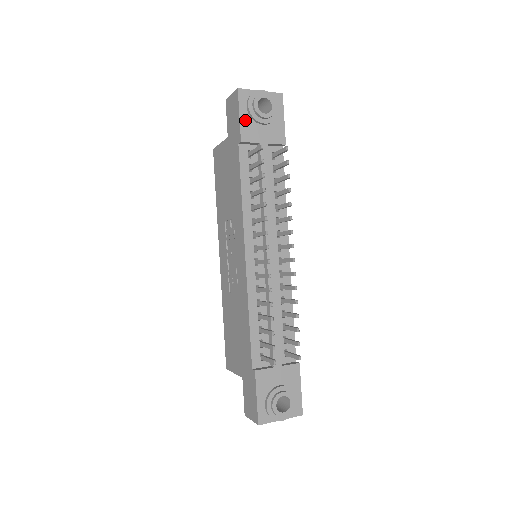
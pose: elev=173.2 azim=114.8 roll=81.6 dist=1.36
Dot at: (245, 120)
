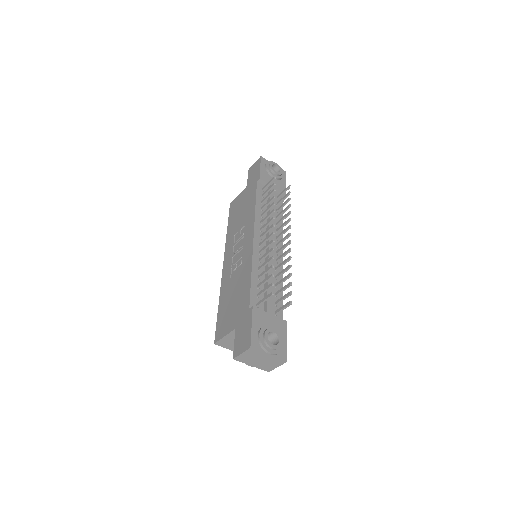
Dot at: (263, 171)
